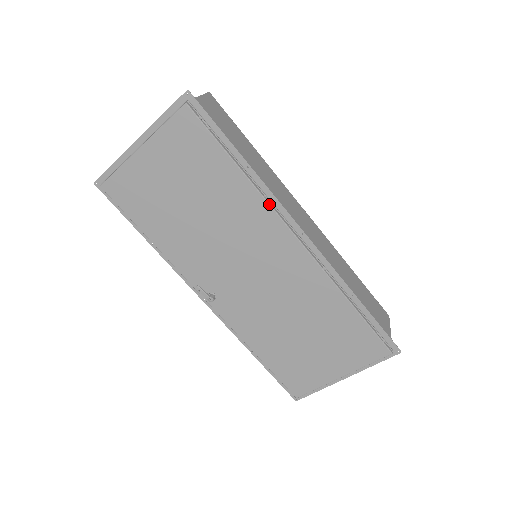
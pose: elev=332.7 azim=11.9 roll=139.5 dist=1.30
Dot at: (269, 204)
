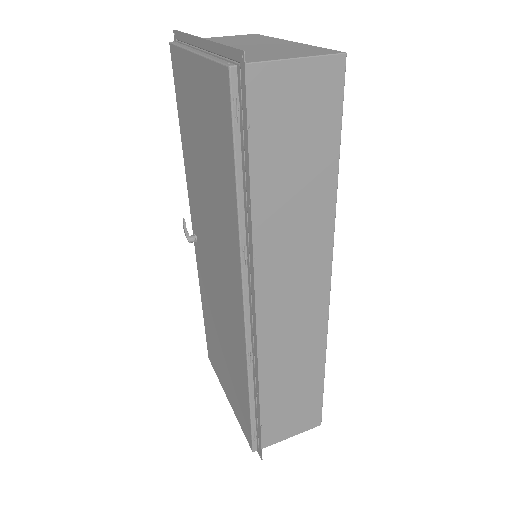
Dot at: (241, 259)
